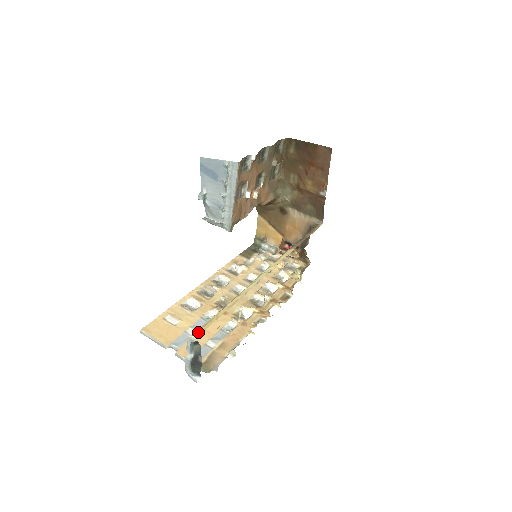
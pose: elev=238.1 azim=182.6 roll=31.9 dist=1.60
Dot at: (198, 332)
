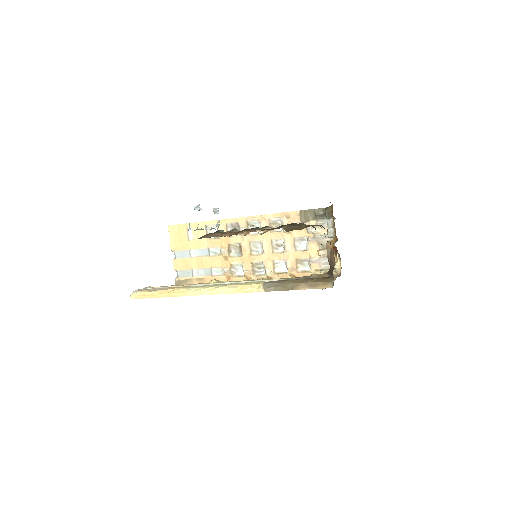
Dot at: (134, 296)
